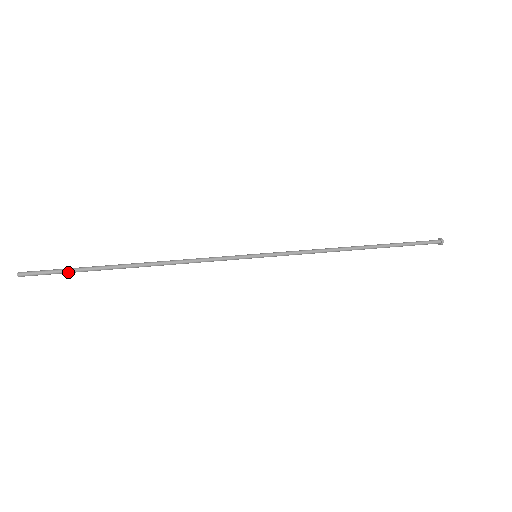
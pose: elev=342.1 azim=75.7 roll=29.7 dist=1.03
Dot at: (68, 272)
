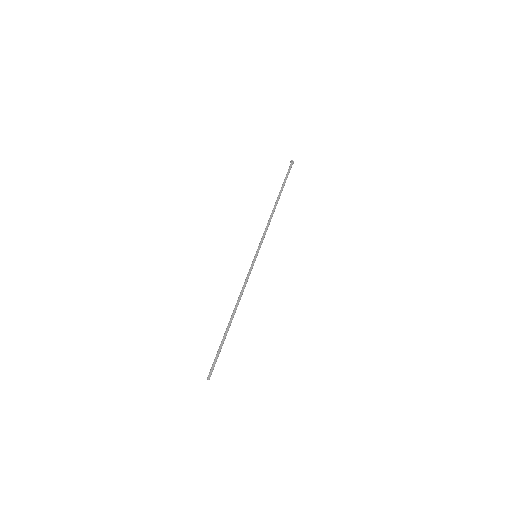
Dot at: occluded
